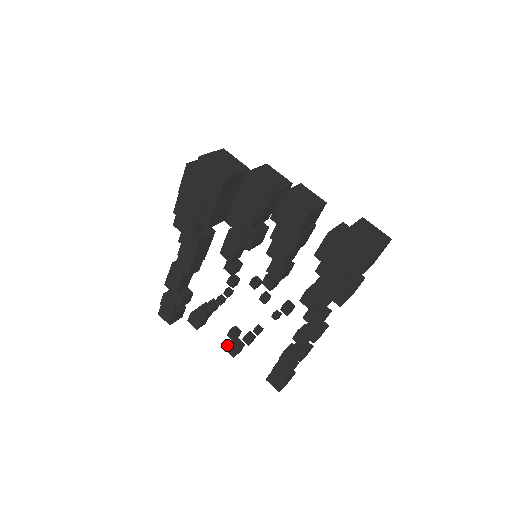
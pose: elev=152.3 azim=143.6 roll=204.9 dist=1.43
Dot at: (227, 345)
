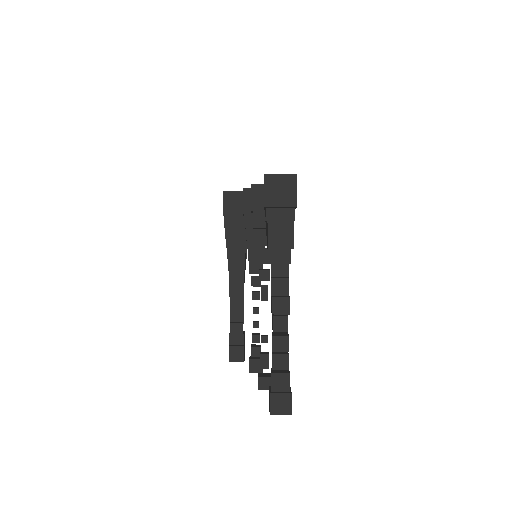
Dot at: occluded
